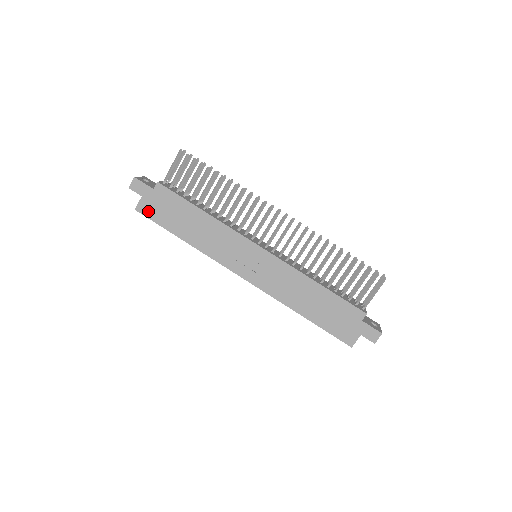
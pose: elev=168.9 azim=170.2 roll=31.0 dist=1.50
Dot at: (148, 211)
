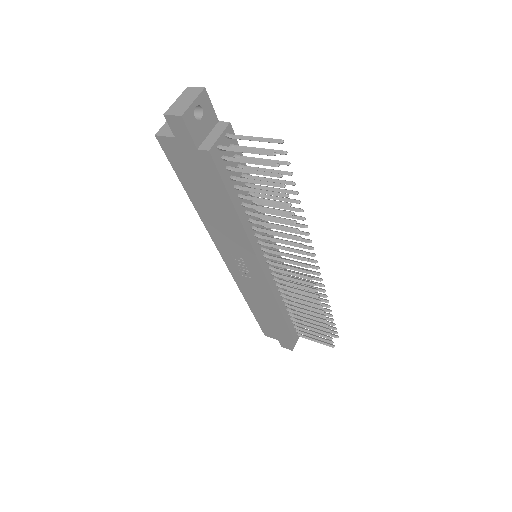
Dot at: (172, 153)
